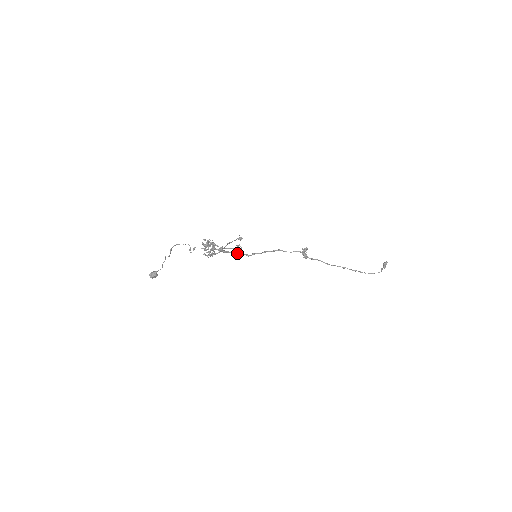
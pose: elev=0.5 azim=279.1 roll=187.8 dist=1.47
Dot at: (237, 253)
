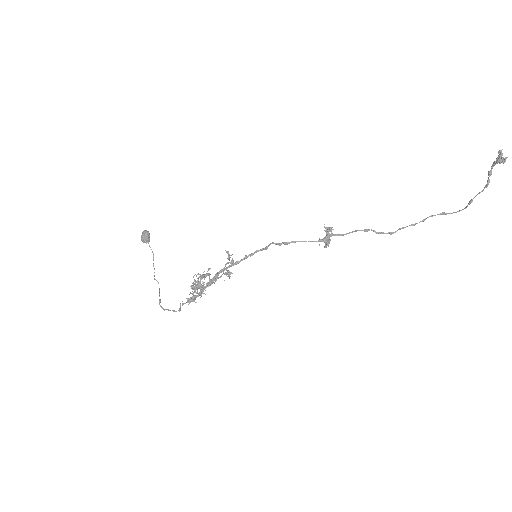
Dot at: (230, 266)
